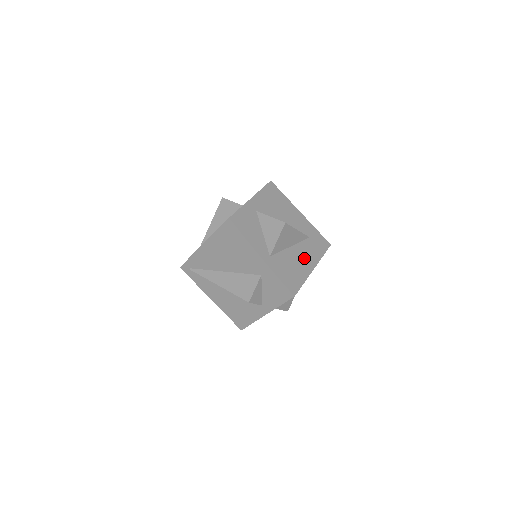
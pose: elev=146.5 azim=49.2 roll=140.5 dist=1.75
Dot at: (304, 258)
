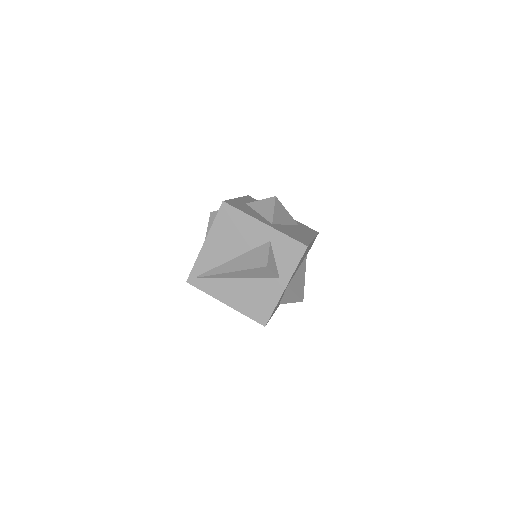
Dot at: (301, 232)
